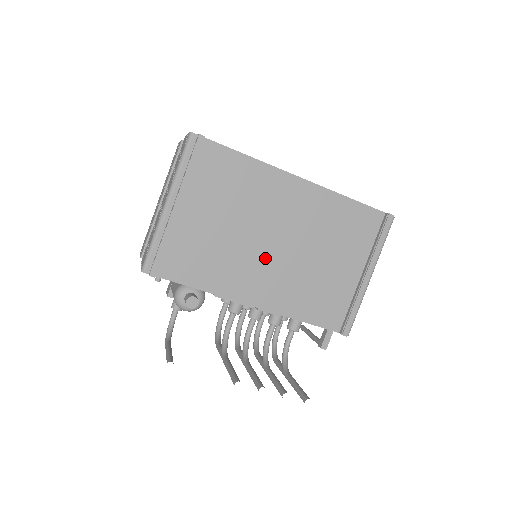
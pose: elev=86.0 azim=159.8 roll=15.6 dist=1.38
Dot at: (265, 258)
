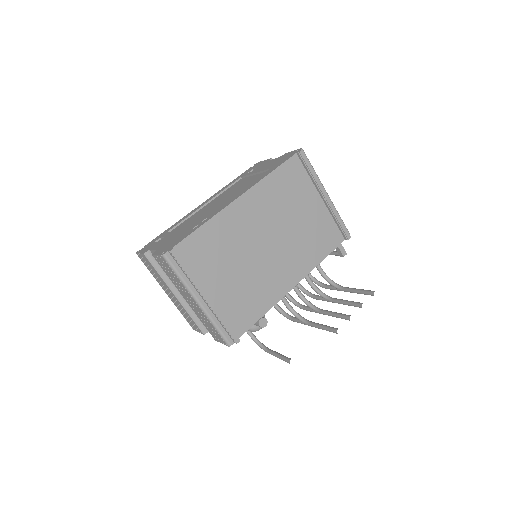
Dot at: (272, 258)
